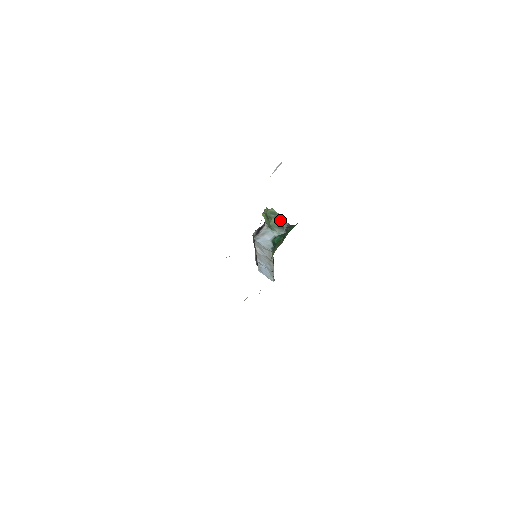
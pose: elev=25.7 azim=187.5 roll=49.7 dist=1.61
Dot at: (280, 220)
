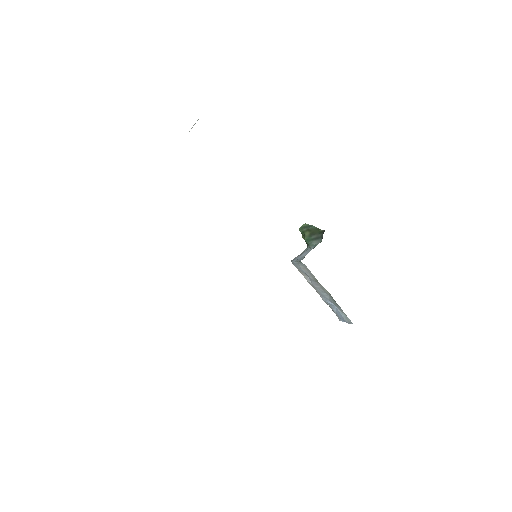
Dot at: (314, 231)
